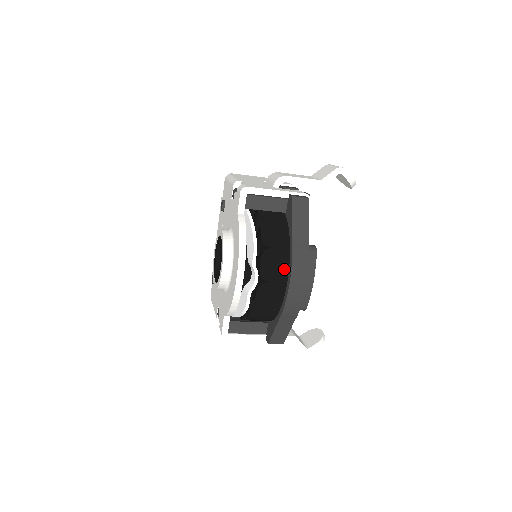
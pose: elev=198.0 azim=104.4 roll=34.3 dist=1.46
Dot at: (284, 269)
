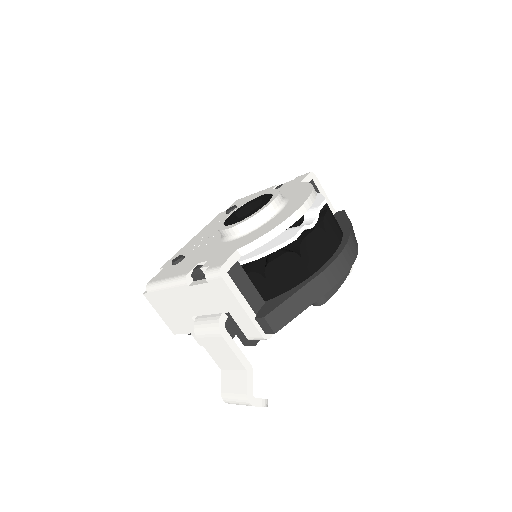
Dot at: (338, 237)
